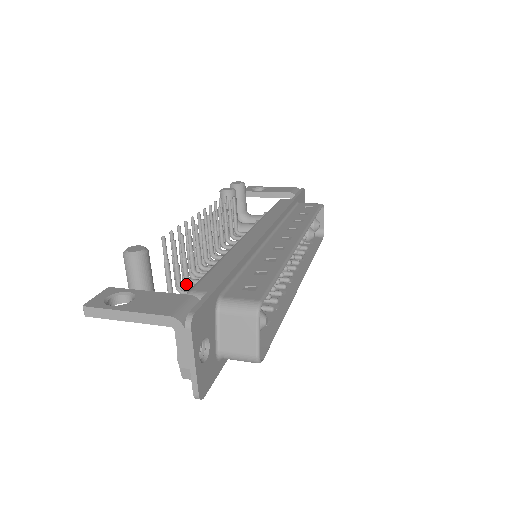
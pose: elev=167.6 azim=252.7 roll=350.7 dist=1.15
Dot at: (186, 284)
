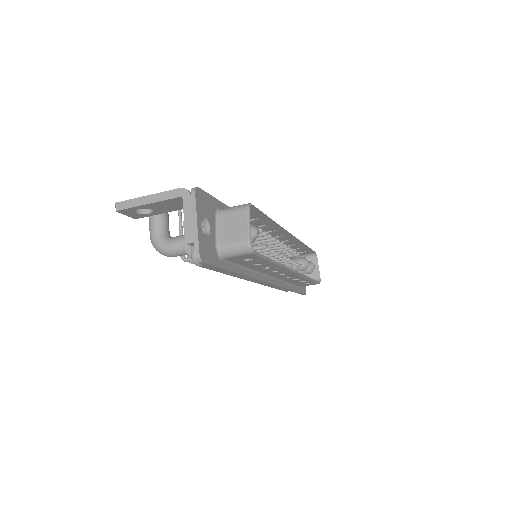
Dot at: occluded
